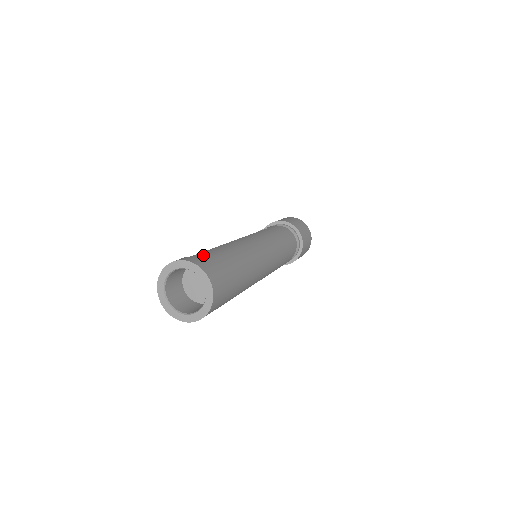
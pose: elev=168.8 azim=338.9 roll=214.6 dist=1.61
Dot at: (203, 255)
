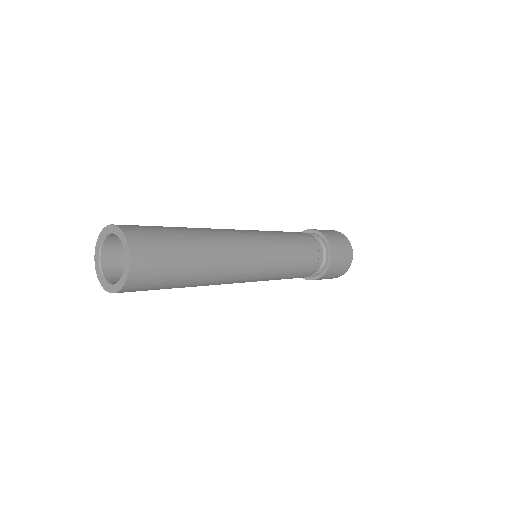
Dot at: occluded
